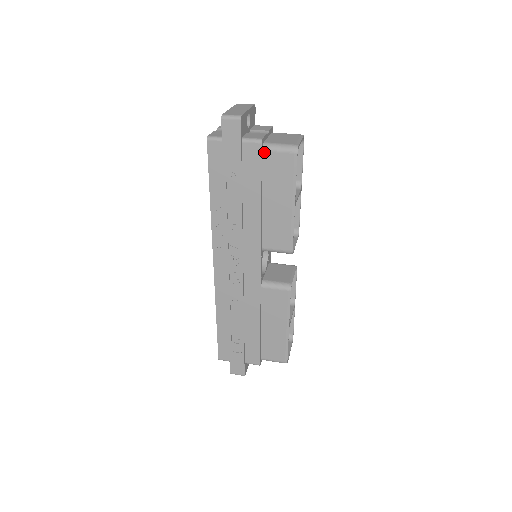
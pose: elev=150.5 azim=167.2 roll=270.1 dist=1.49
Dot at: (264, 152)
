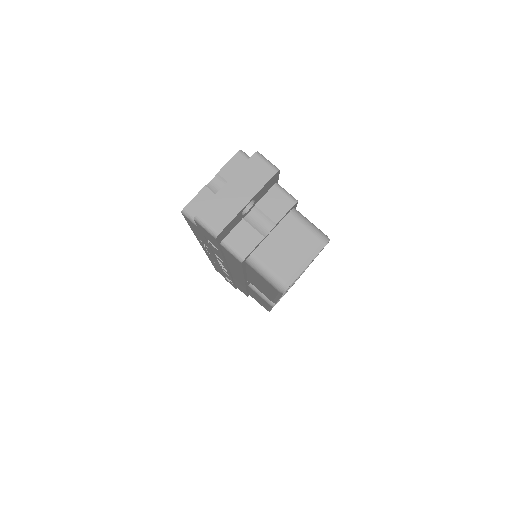
Dot at: (247, 263)
